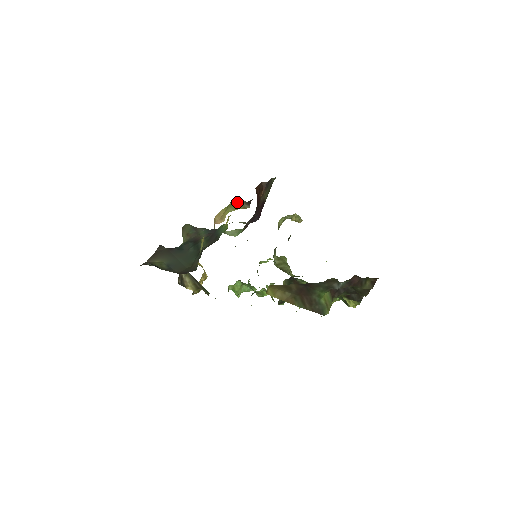
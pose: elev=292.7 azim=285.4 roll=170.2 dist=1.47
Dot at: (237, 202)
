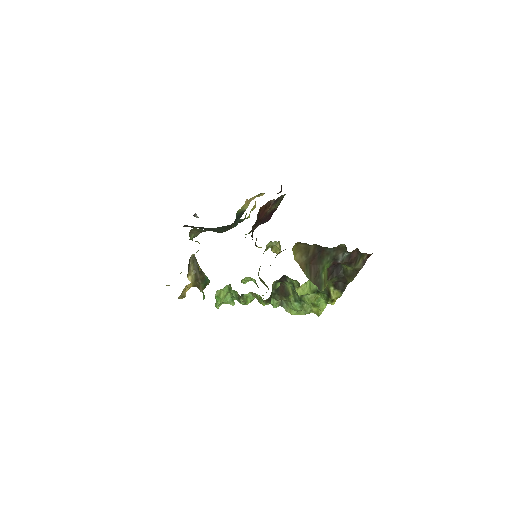
Dot at: occluded
